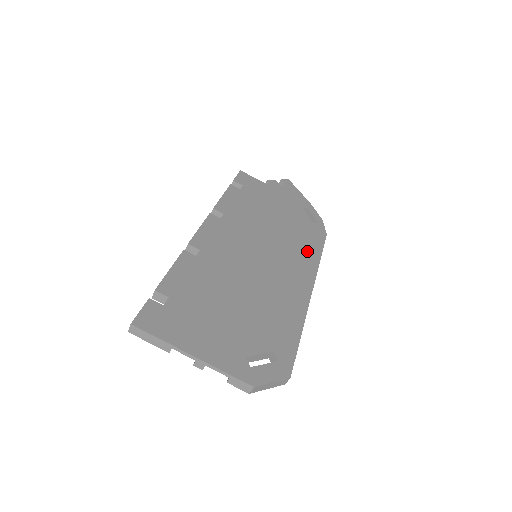
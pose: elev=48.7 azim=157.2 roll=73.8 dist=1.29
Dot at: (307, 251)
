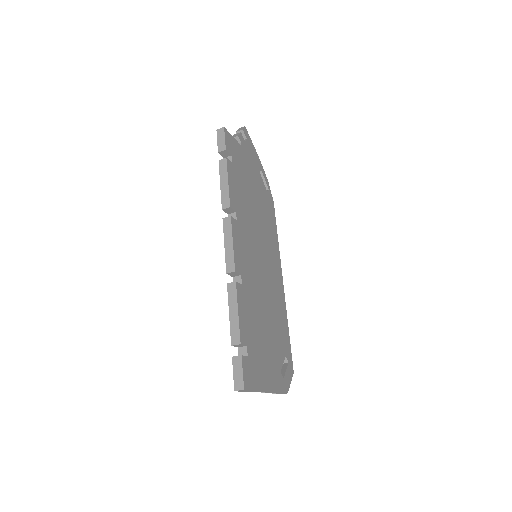
Dot at: (273, 234)
